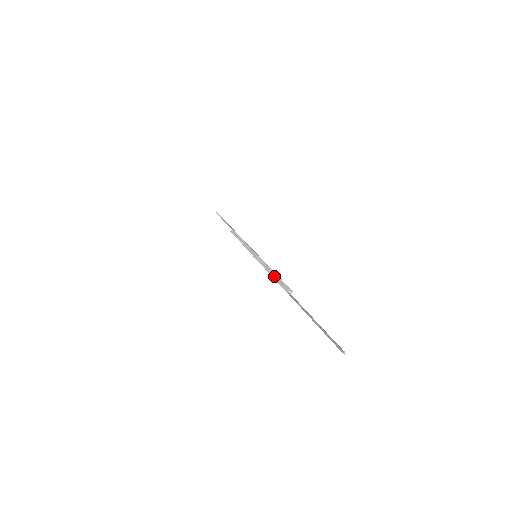
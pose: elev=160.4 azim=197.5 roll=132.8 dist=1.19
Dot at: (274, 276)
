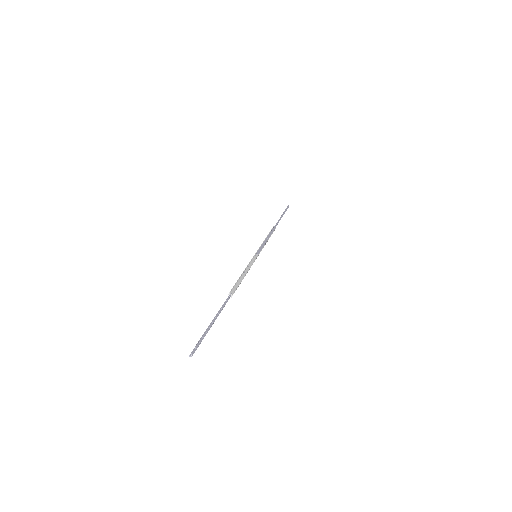
Dot at: occluded
